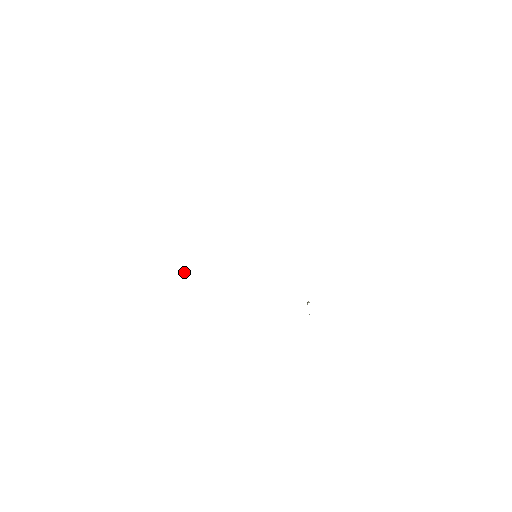
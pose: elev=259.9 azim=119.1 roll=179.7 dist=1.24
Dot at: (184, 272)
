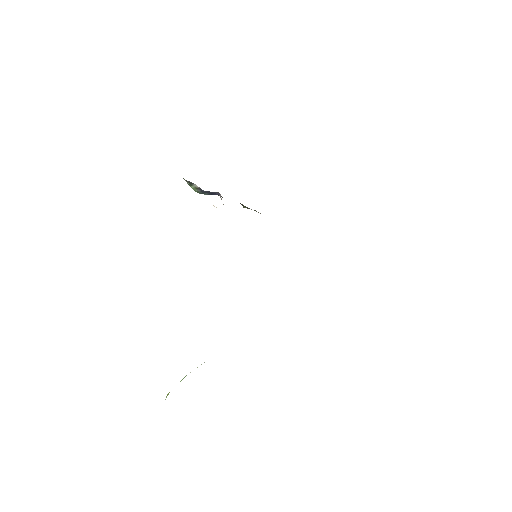
Dot at: occluded
